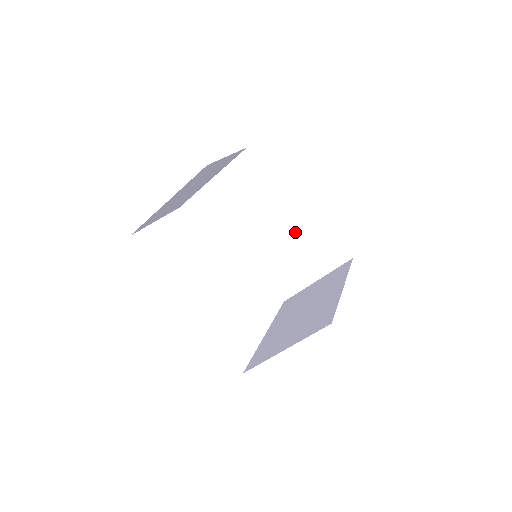
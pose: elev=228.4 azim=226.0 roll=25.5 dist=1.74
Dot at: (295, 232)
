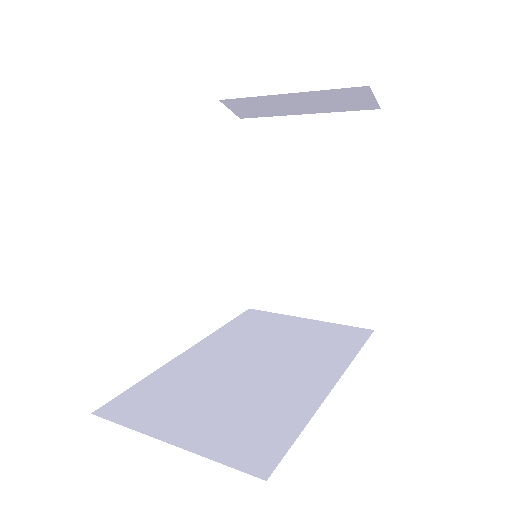
Dot at: occluded
